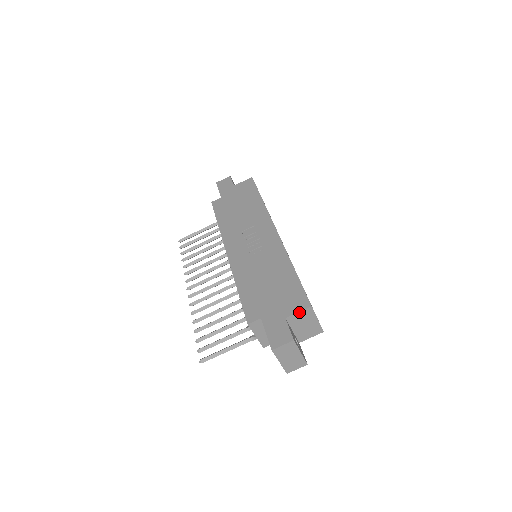
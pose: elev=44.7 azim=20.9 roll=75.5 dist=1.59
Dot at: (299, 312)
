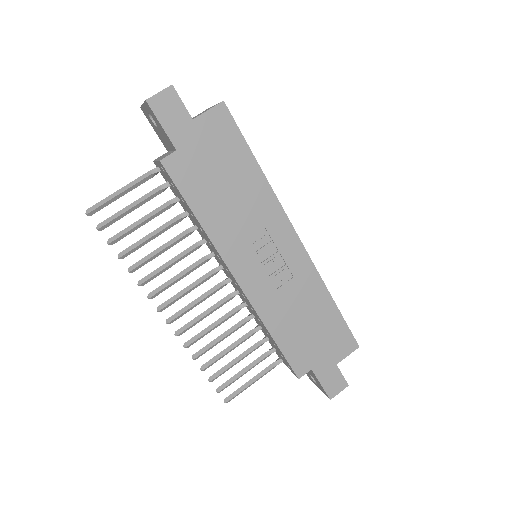
Dot at: (348, 355)
